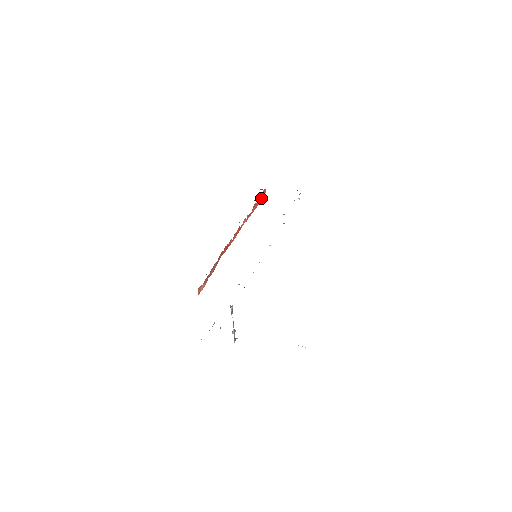
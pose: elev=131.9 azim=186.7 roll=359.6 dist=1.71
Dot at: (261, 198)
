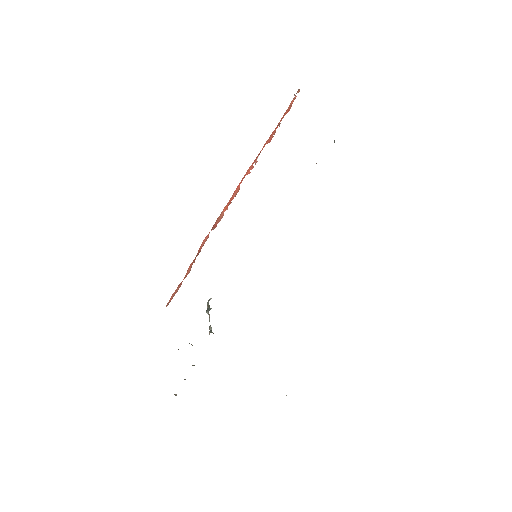
Dot at: (287, 109)
